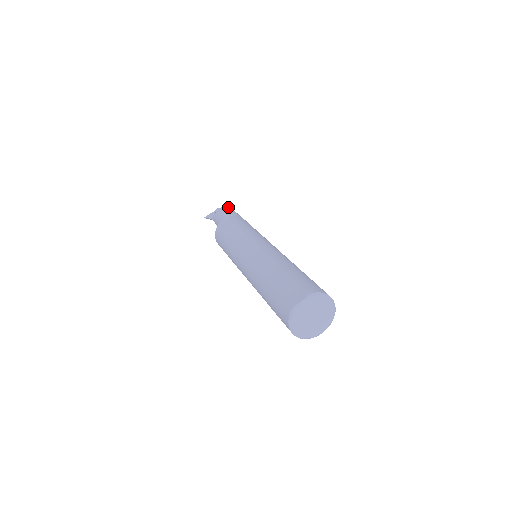
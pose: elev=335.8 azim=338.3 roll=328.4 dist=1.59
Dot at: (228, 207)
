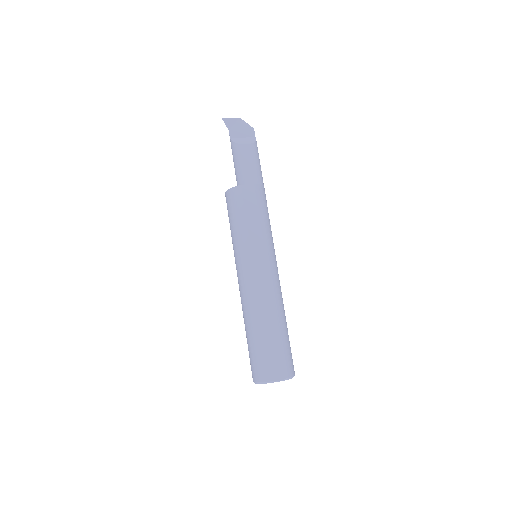
Dot at: (256, 147)
